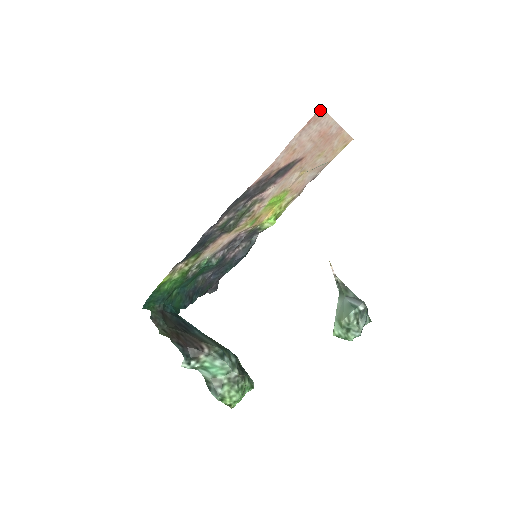
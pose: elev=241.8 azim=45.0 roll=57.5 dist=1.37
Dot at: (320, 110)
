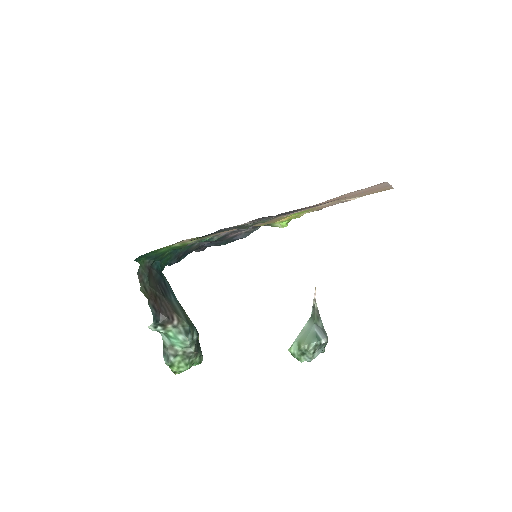
Dot at: (383, 182)
